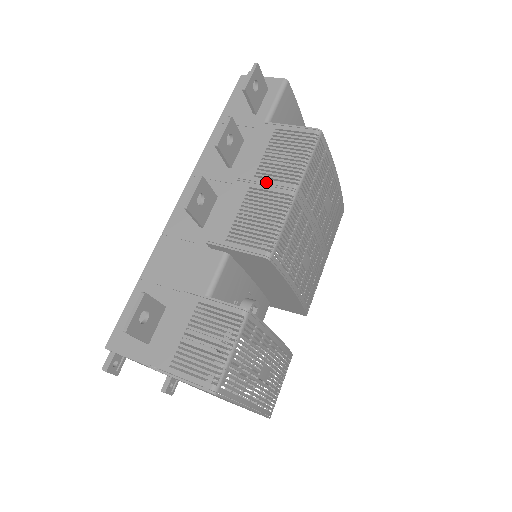
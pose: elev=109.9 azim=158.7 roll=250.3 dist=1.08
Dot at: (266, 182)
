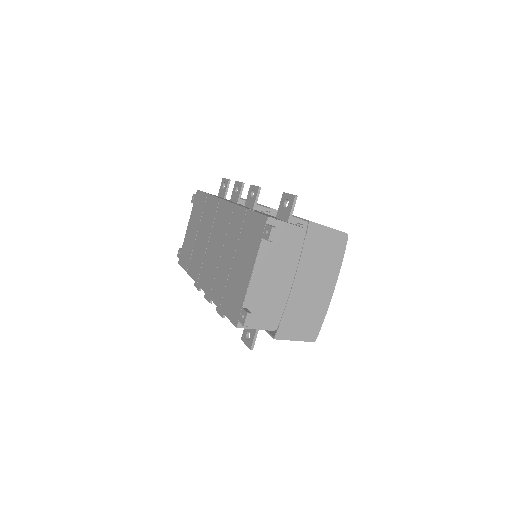
Dot at: occluded
